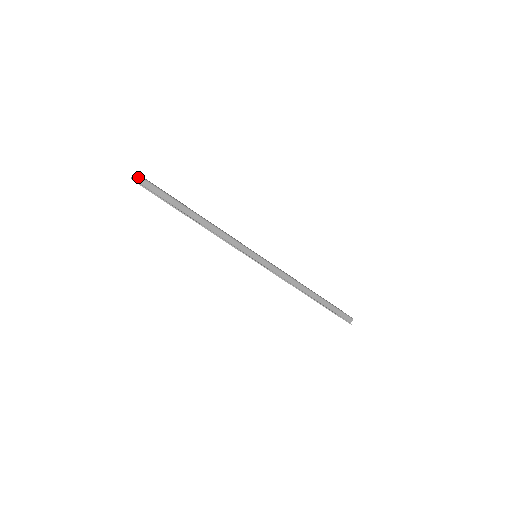
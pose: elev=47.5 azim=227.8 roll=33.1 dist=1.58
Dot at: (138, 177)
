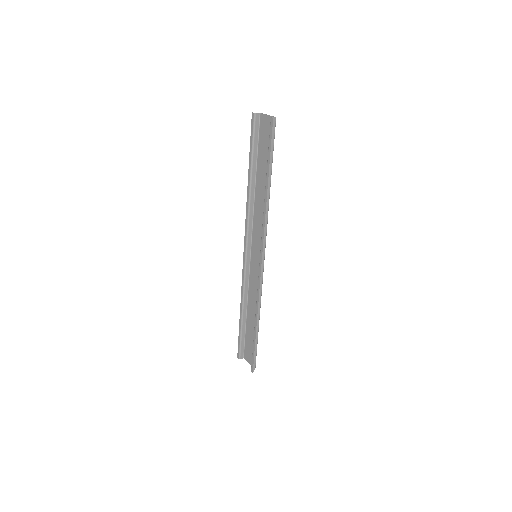
Dot at: (275, 118)
